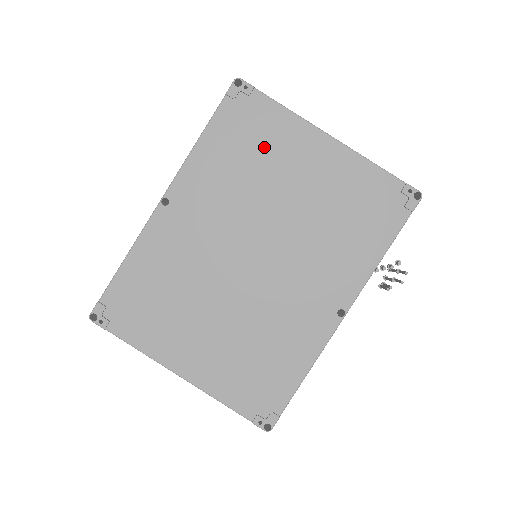
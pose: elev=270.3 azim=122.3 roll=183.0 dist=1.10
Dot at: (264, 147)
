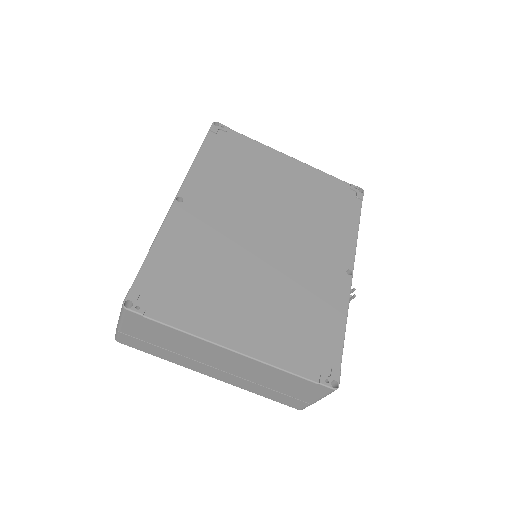
Dot at: (248, 162)
